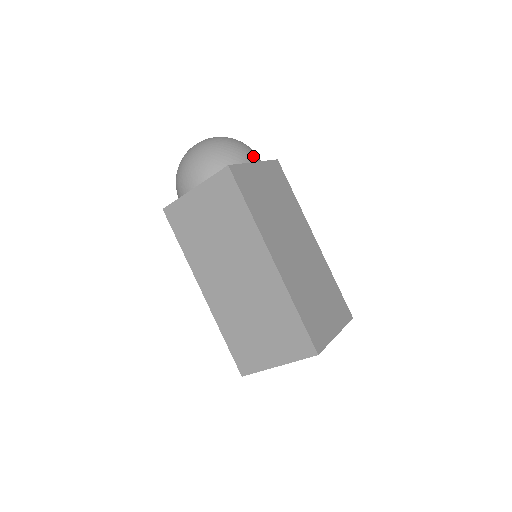
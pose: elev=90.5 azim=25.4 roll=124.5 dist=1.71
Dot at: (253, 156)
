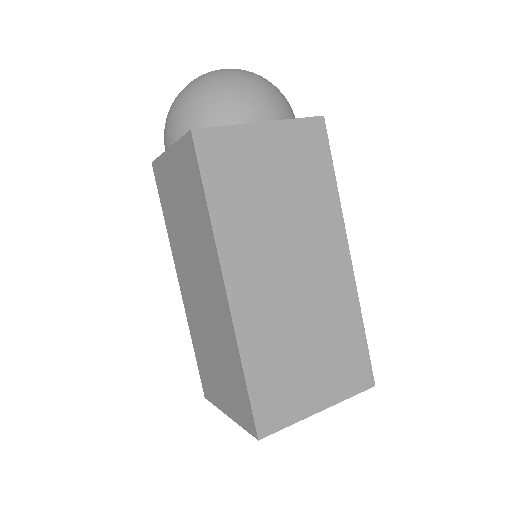
Dot at: (263, 111)
